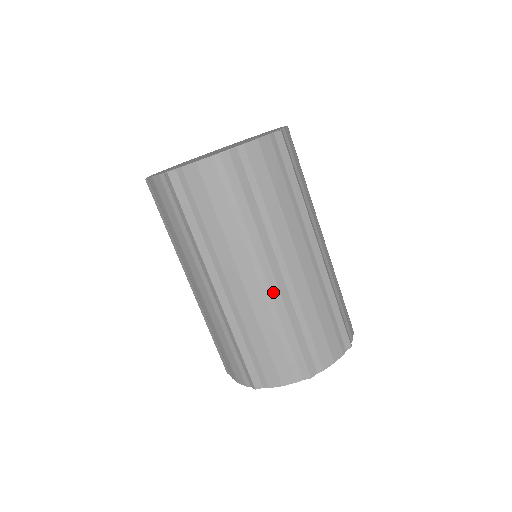
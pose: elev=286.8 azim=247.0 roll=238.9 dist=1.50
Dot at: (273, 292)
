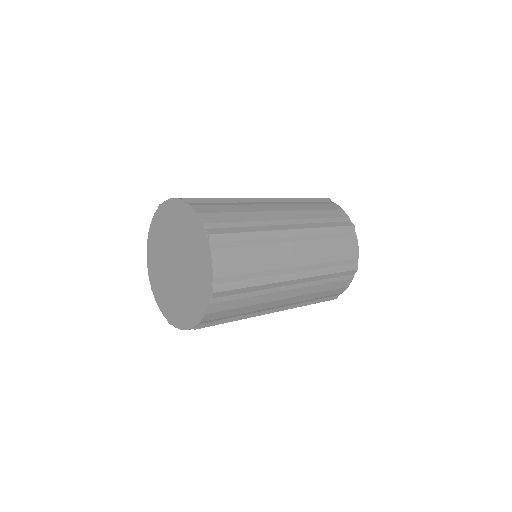
Dot at: (304, 281)
